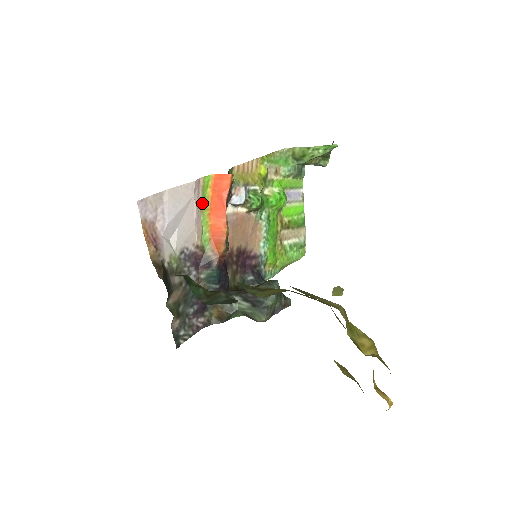
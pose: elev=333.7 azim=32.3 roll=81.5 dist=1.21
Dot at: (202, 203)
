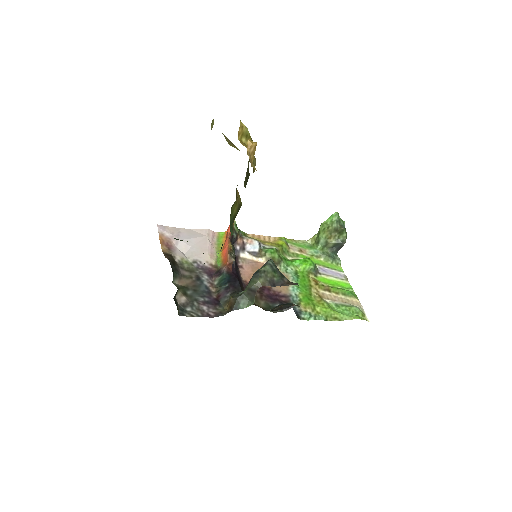
Dot at: (217, 244)
